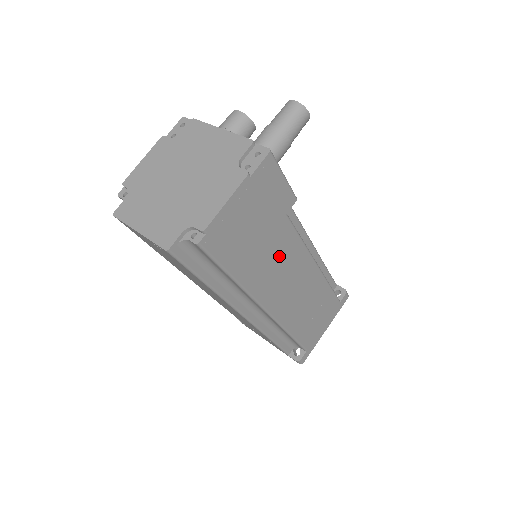
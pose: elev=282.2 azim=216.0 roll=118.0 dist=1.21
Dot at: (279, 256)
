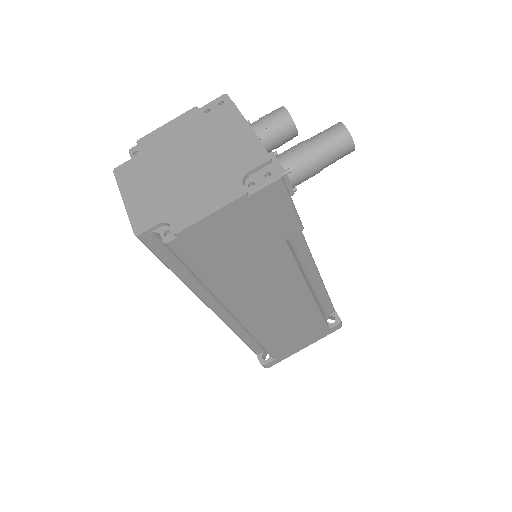
Dot at: (265, 275)
